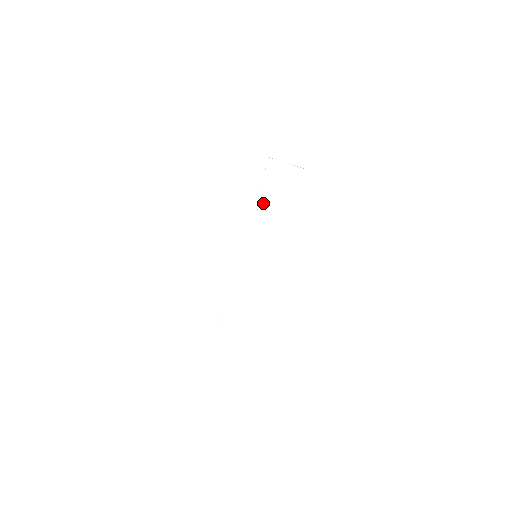
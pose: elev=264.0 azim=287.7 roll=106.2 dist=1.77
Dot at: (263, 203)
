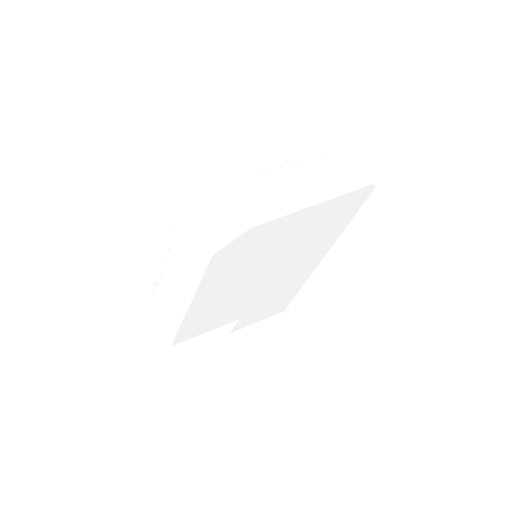
Dot at: (289, 173)
